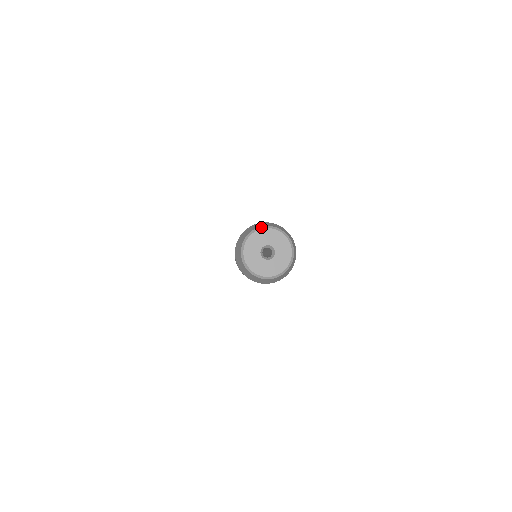
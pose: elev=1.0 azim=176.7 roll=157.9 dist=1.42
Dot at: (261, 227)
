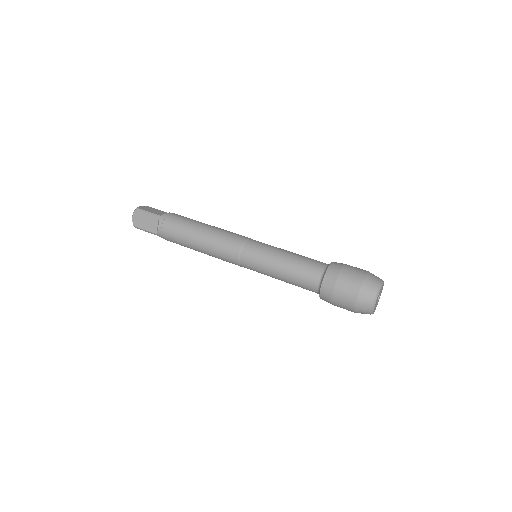
Dot at: (380, 287)
